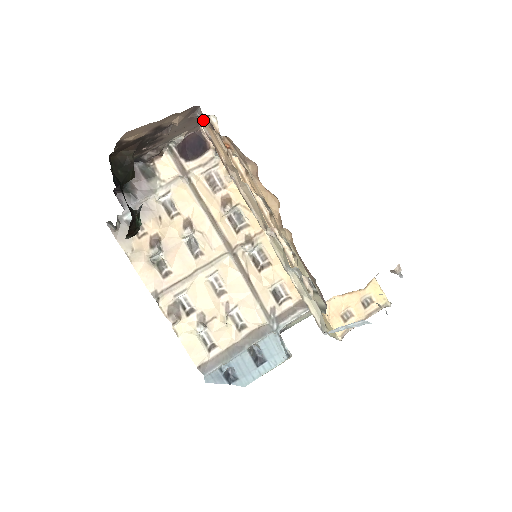
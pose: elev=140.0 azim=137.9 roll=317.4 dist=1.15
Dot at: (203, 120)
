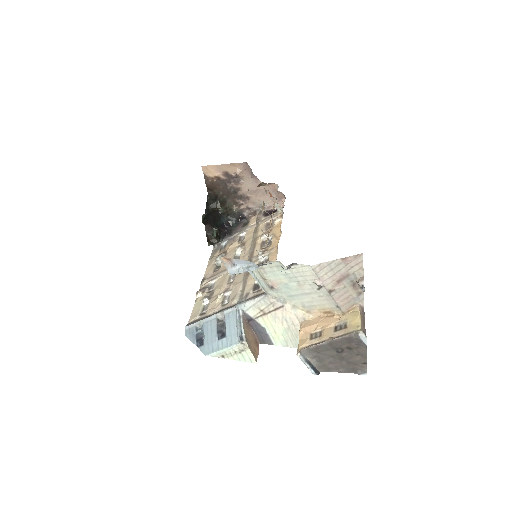
Dot at: occluded
